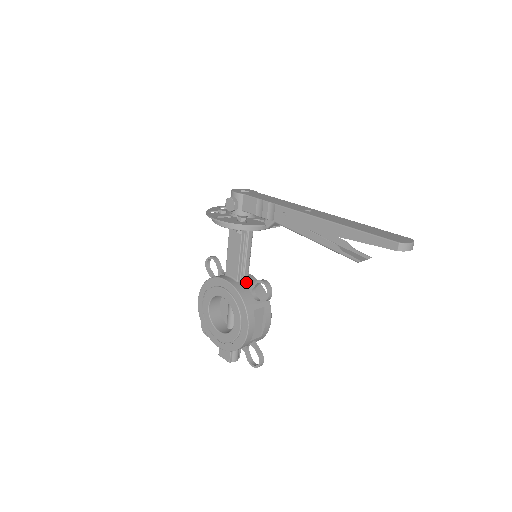
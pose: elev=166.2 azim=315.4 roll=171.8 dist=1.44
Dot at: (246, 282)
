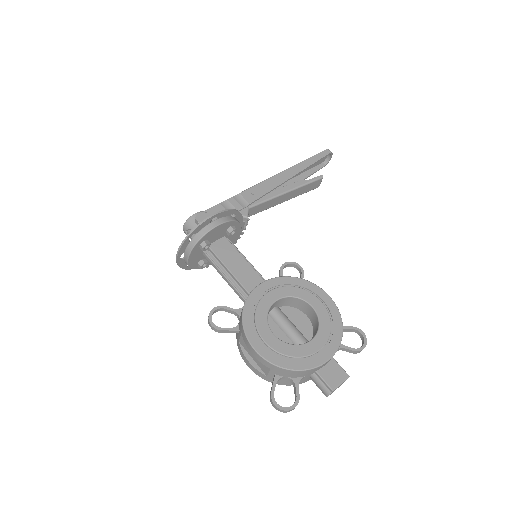
Dot at: occluded
